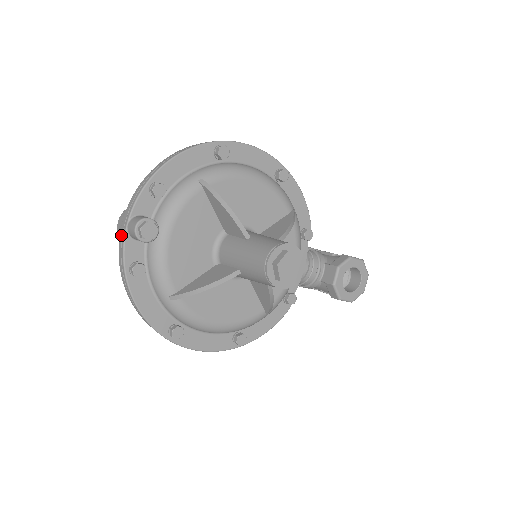
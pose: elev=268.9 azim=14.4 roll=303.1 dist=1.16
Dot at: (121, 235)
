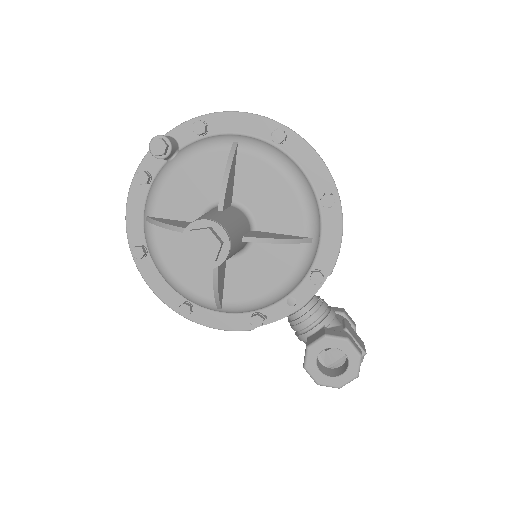
Dot at: occluded
